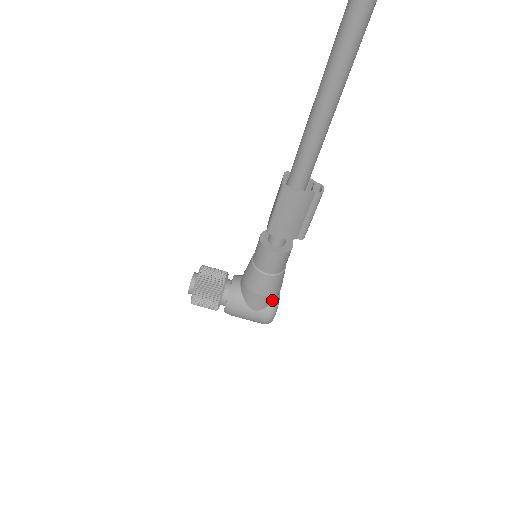
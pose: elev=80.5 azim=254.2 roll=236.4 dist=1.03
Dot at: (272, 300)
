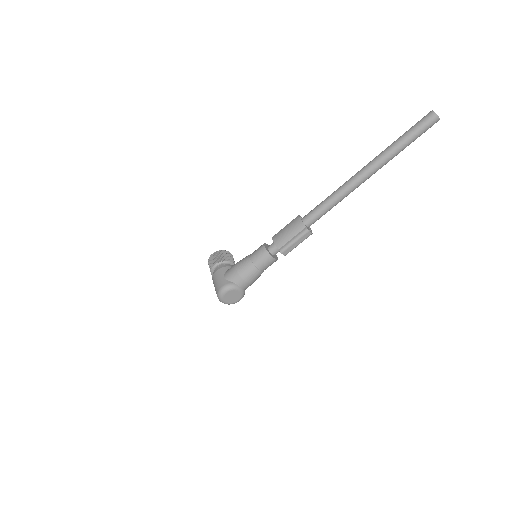
Dot at: (236, 280)
